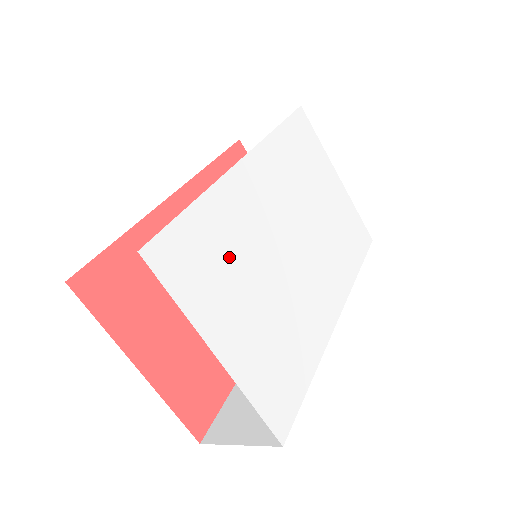
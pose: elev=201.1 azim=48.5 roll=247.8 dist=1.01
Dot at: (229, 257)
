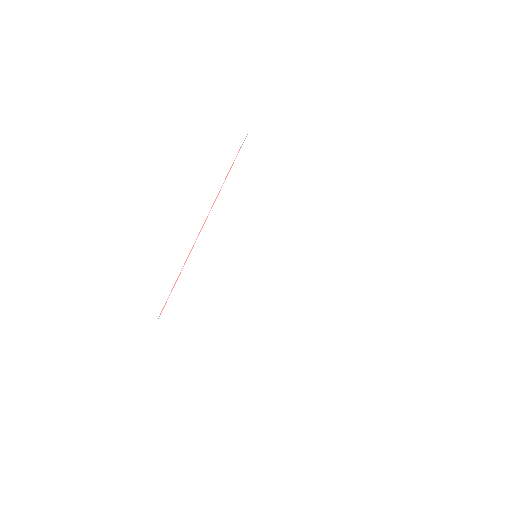
Dot at: (209, 297)
